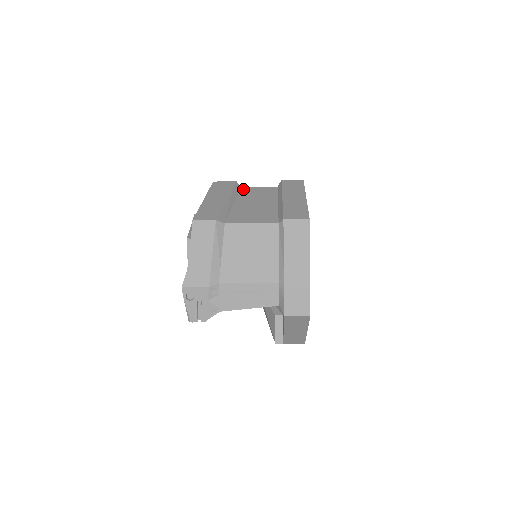
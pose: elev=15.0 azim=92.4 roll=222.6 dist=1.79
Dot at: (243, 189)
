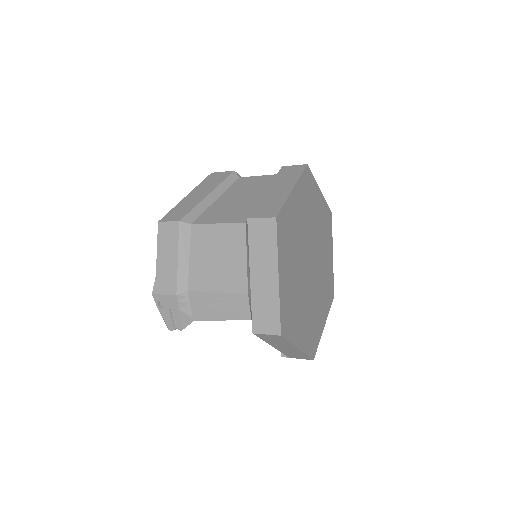
Dot at: (240, 180)
